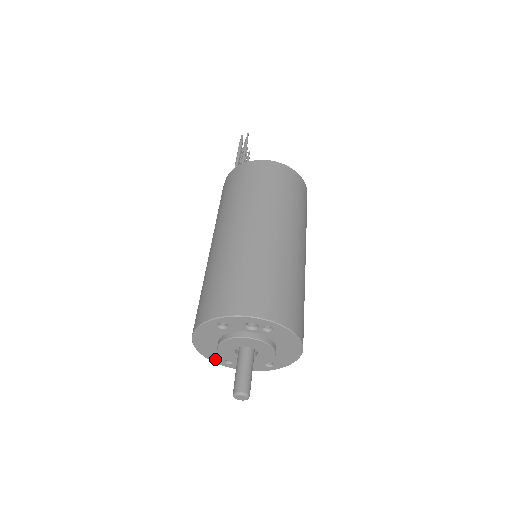
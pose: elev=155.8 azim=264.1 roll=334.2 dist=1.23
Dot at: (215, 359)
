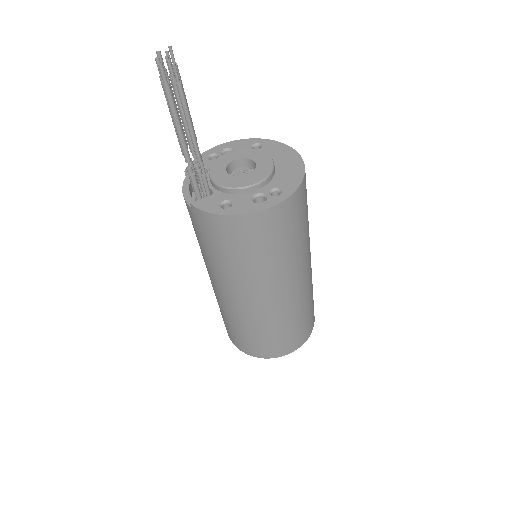
Dot at: occluded
